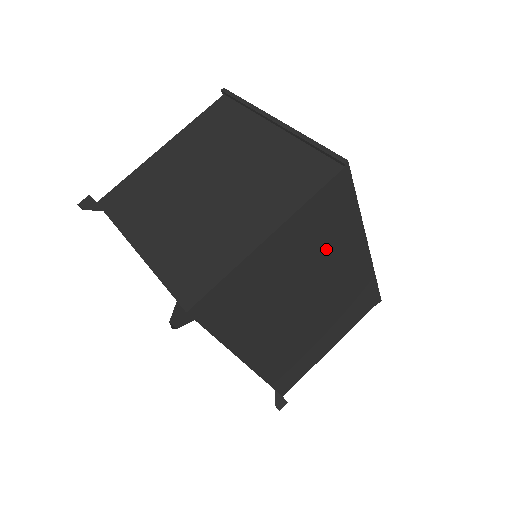
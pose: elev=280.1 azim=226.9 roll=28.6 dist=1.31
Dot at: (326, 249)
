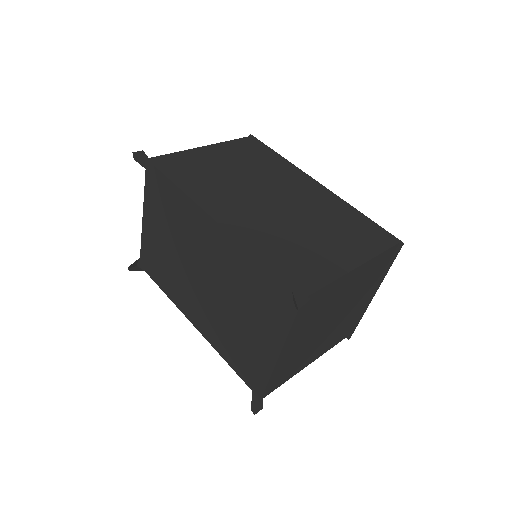
Dot at: (265, 169)
